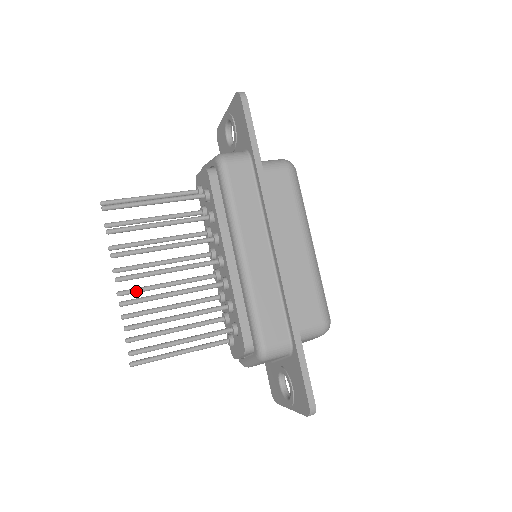
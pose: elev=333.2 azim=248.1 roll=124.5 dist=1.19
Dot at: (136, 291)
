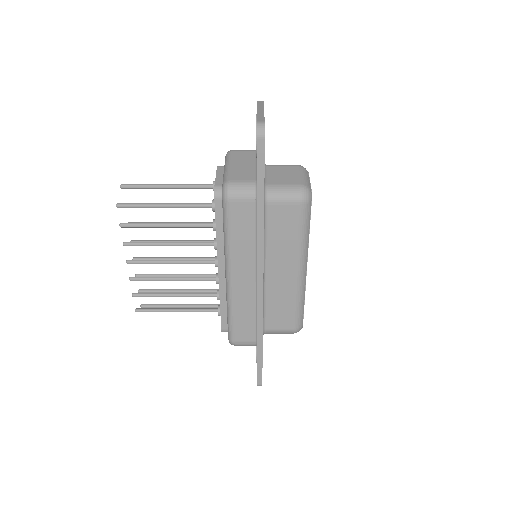
Dot at: occluded
